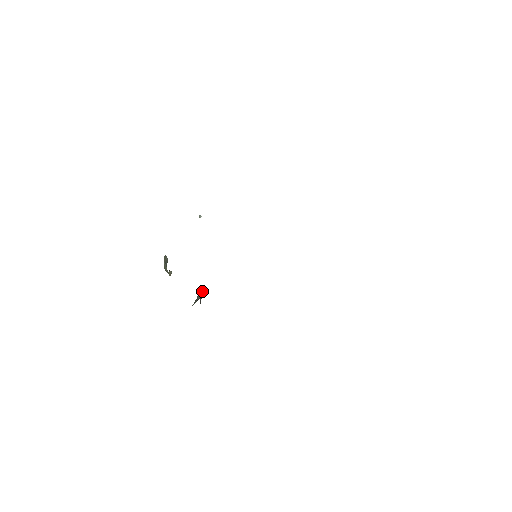
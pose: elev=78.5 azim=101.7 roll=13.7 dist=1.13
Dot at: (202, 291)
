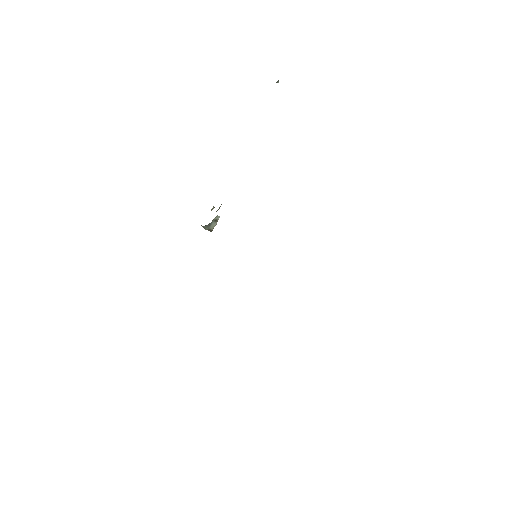
Dot at: occluded
